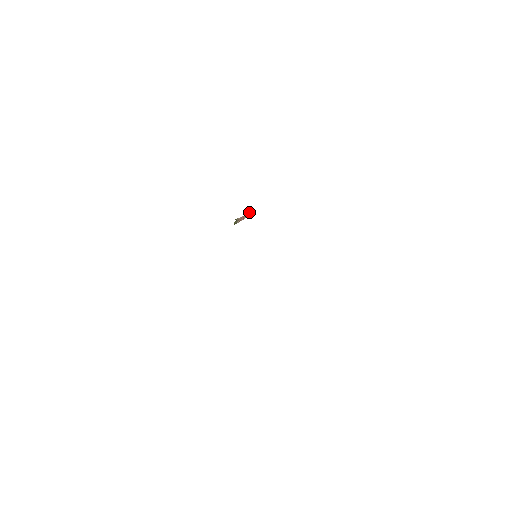
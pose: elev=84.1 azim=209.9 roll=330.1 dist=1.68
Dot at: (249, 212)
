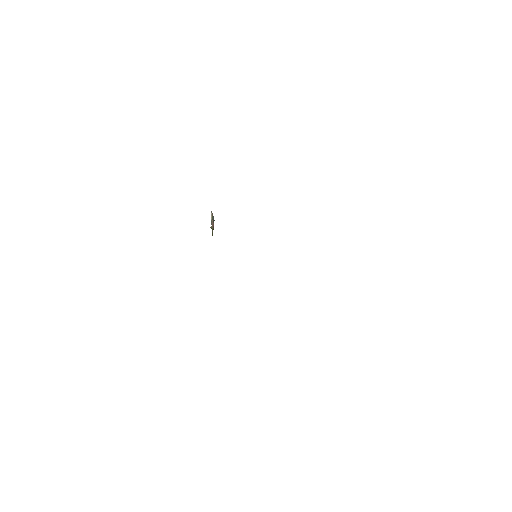
Dot at: (212, 215)
